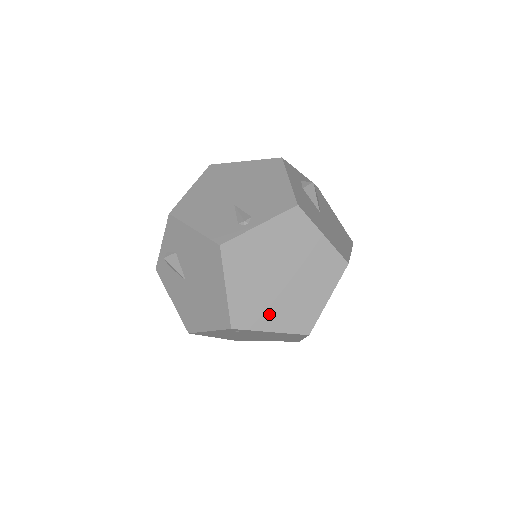
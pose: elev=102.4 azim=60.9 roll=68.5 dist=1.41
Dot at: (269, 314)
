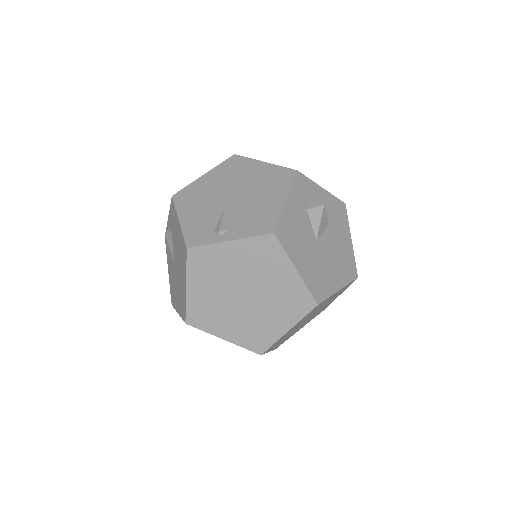
Dot at: (224, 323)
